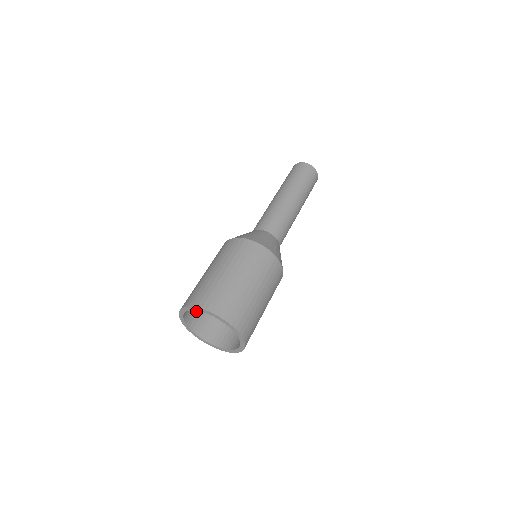
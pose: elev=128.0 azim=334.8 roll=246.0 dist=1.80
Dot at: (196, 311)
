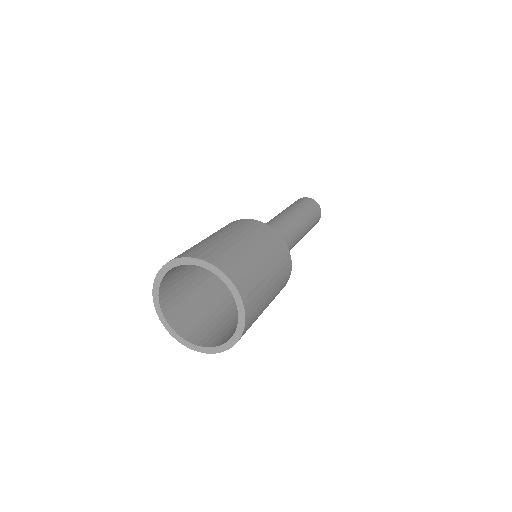
Dot at: (181, 311)
